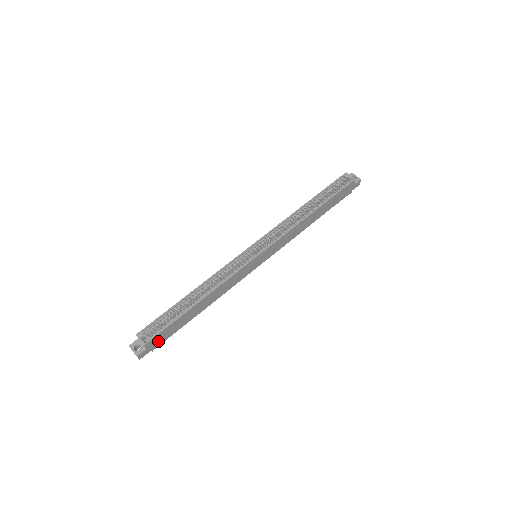
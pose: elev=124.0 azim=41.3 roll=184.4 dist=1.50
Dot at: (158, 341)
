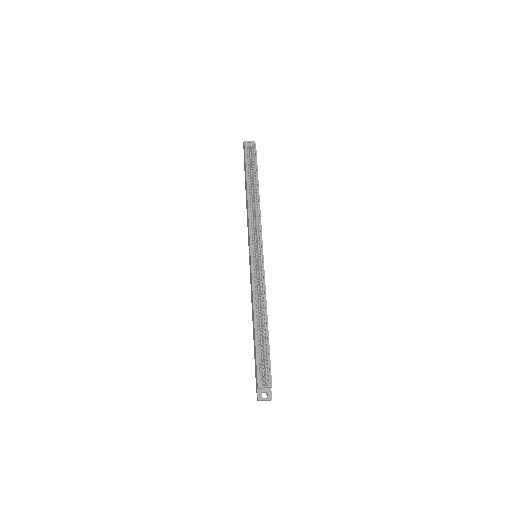
Dot at: occluded
